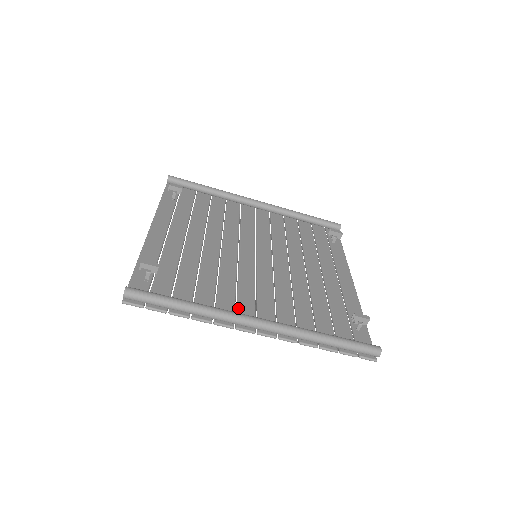
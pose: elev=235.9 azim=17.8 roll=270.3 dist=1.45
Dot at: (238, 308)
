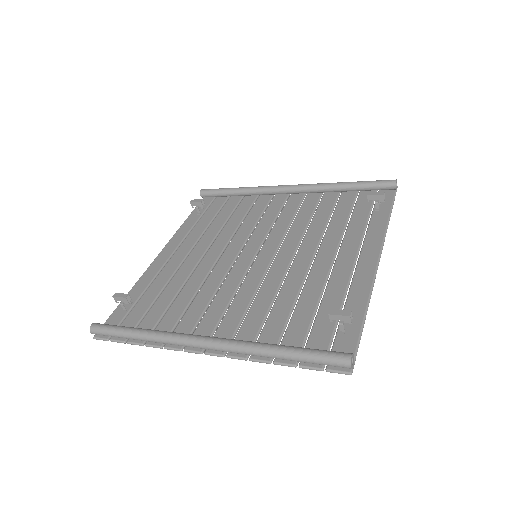
Dot at: (198, 326)
